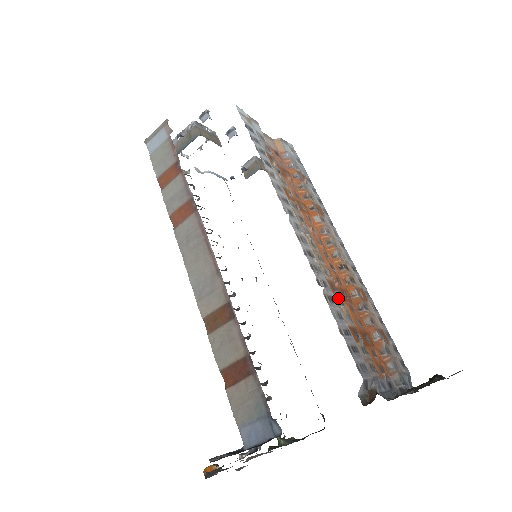
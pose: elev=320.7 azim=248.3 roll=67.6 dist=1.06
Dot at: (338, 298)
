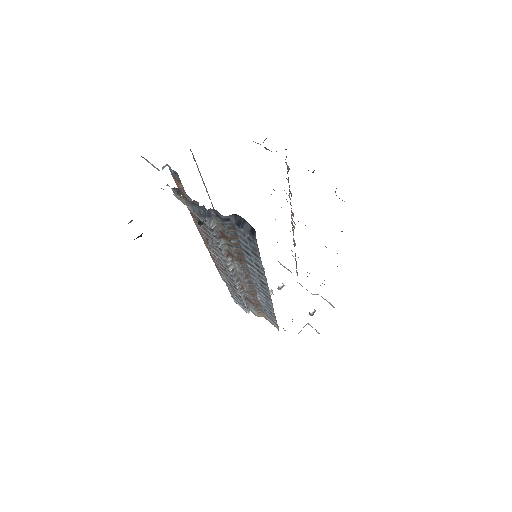
Dot at: occluded
